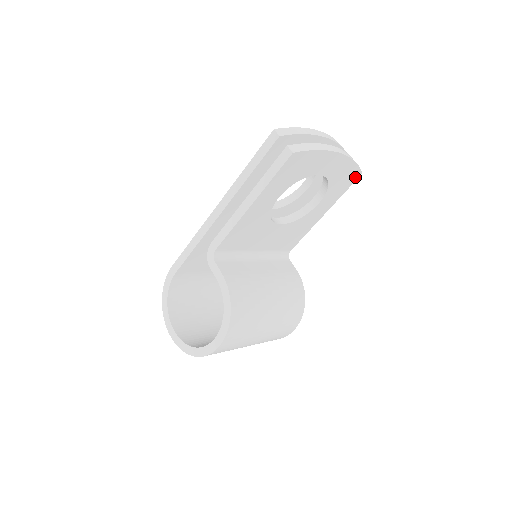
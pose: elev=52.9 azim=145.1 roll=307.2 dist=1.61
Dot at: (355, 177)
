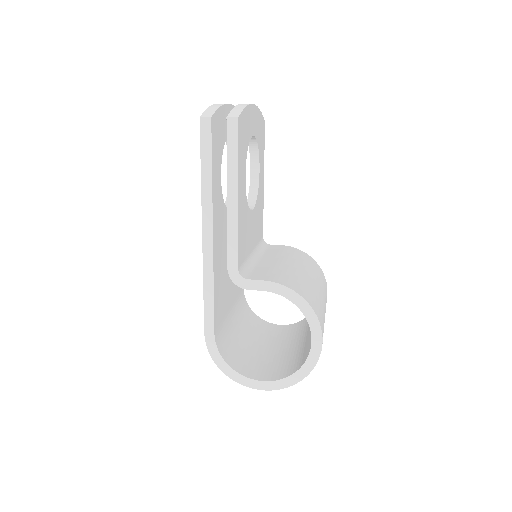
Dot at: (263, 128)
